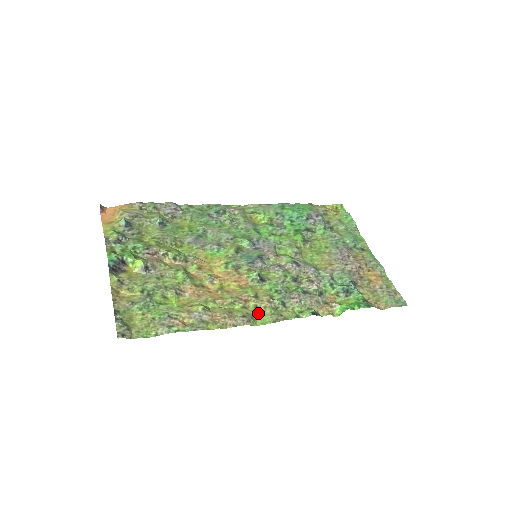
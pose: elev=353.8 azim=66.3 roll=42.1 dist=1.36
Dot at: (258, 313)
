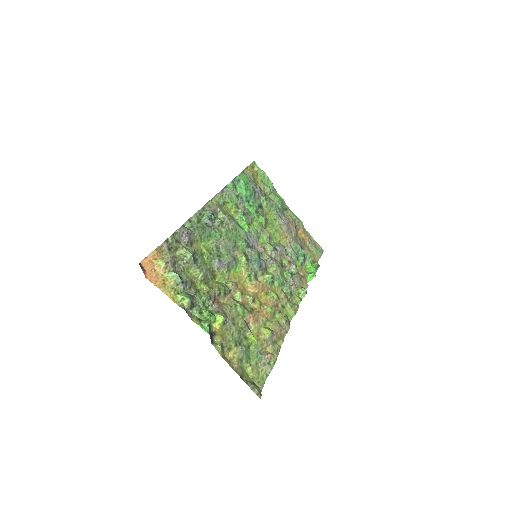
Dot at: (285, 311)
